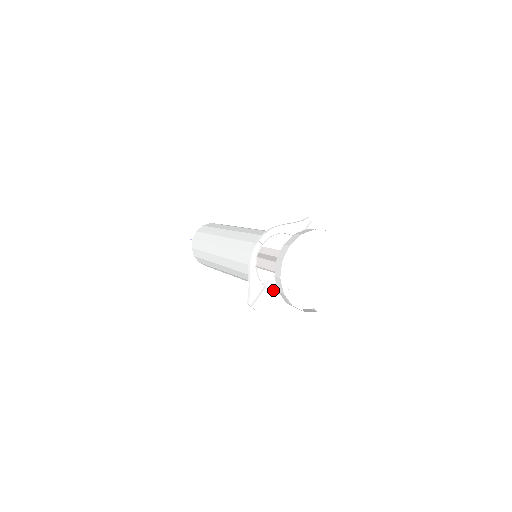
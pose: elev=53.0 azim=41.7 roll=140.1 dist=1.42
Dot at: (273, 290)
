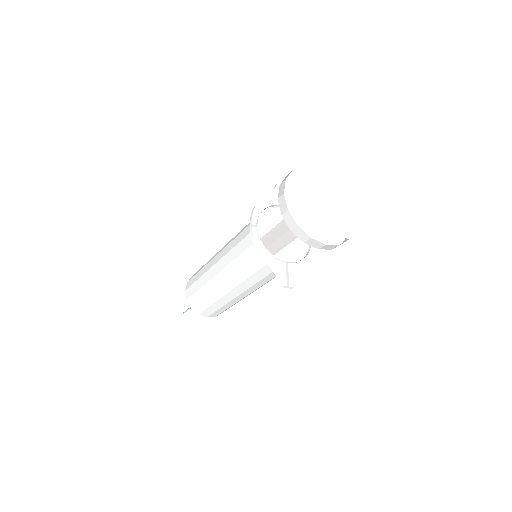
Dot at: (295, 262)
